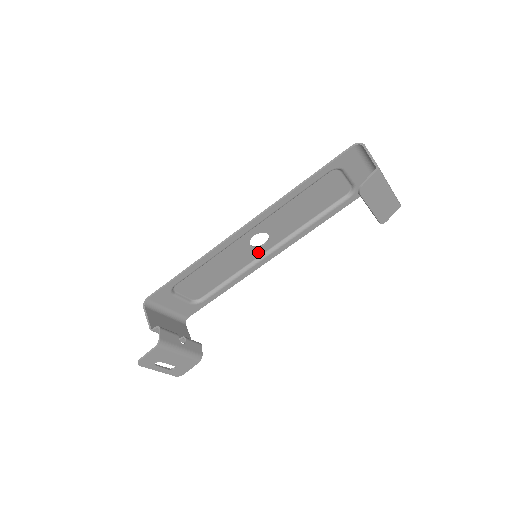
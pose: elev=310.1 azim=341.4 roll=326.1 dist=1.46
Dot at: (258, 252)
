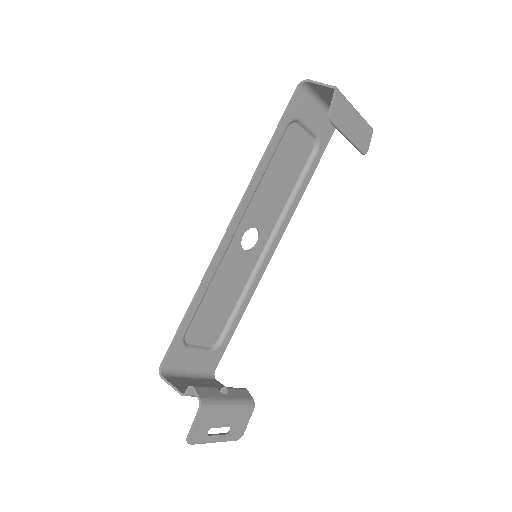
Dot at: (255, 255)
